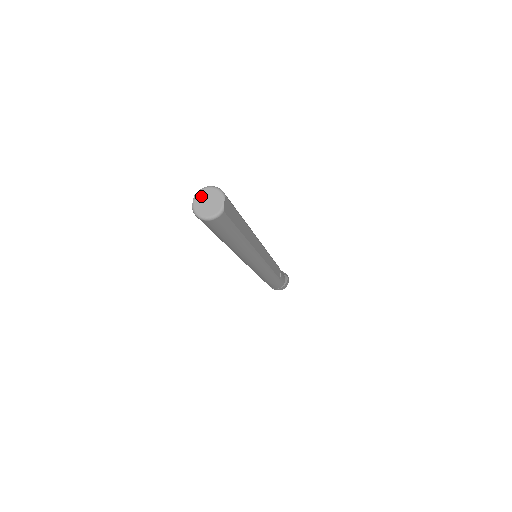
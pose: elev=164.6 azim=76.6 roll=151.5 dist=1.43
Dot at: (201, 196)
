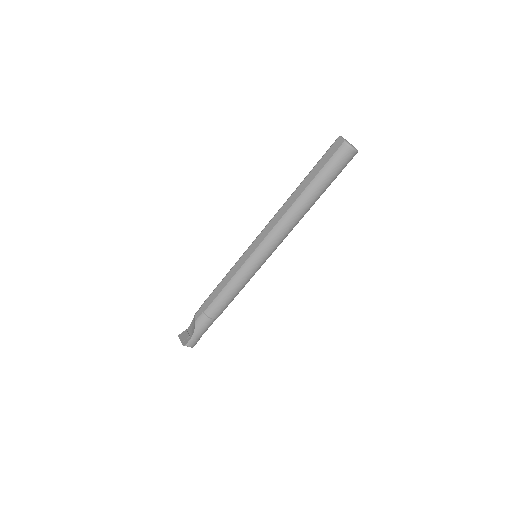
Dot at: occluded
